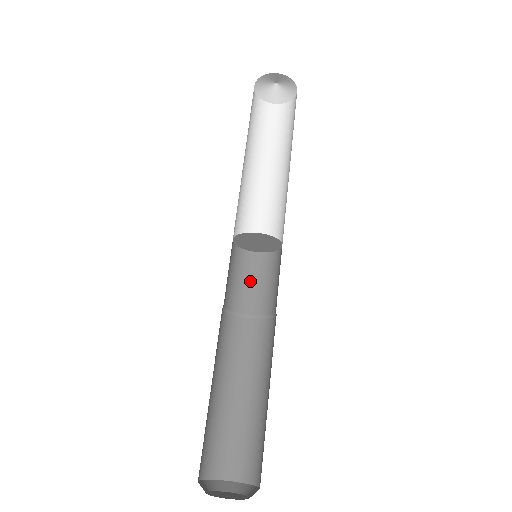
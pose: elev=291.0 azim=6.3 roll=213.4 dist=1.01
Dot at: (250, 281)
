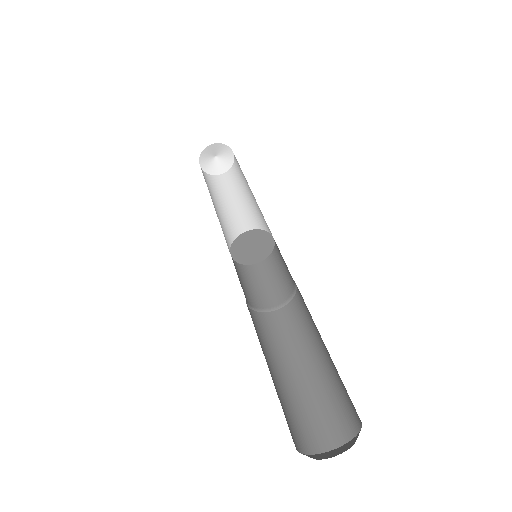
Dot at: (245, 283)
